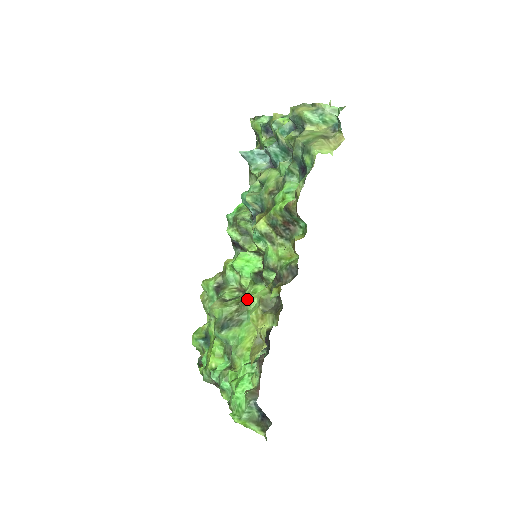
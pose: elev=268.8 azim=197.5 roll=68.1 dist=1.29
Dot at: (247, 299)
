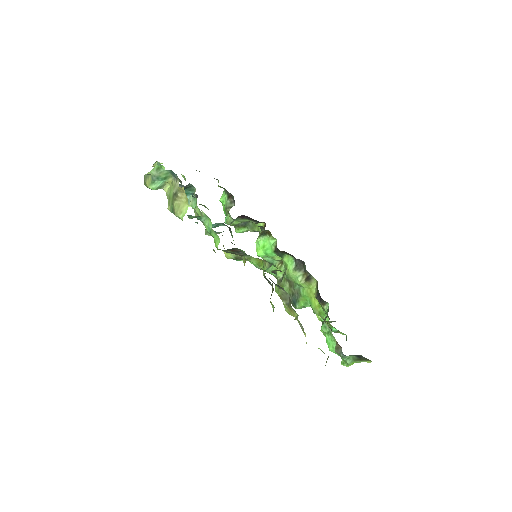
Dot at: (286, 276)
